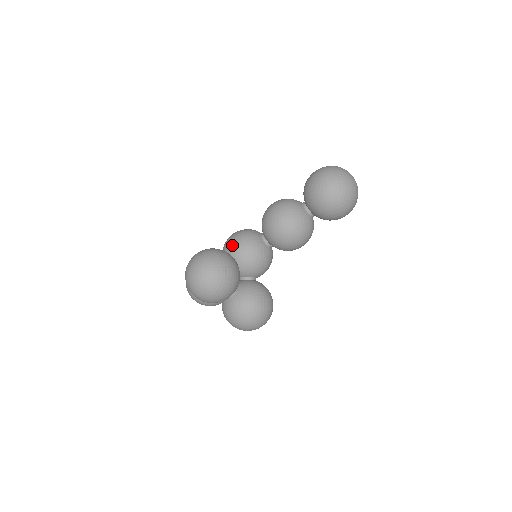
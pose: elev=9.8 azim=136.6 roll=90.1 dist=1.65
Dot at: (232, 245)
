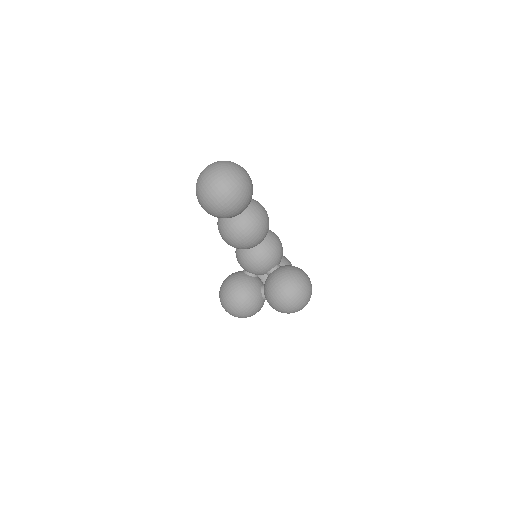
Dot at: occluded
